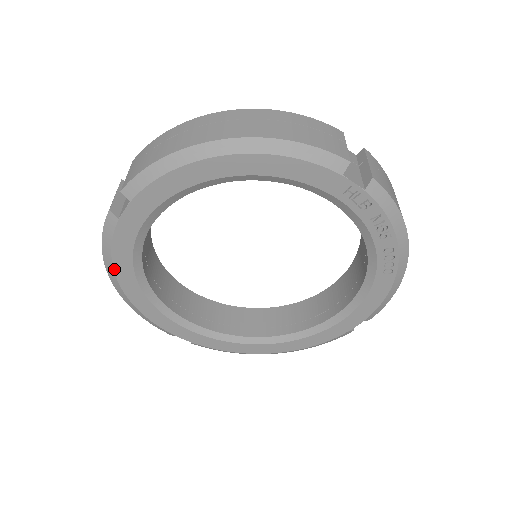
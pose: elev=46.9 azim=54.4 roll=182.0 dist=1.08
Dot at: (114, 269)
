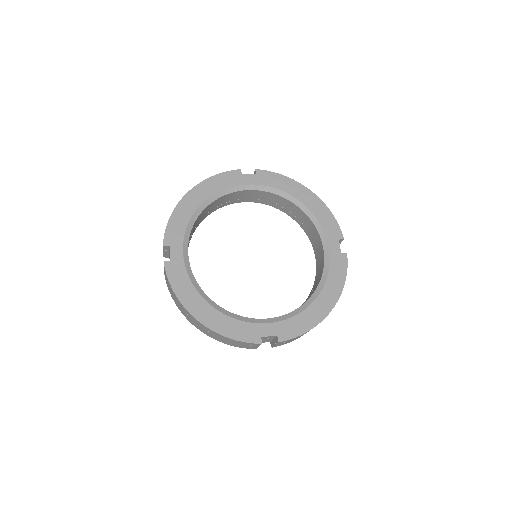
Dot at: occluded
